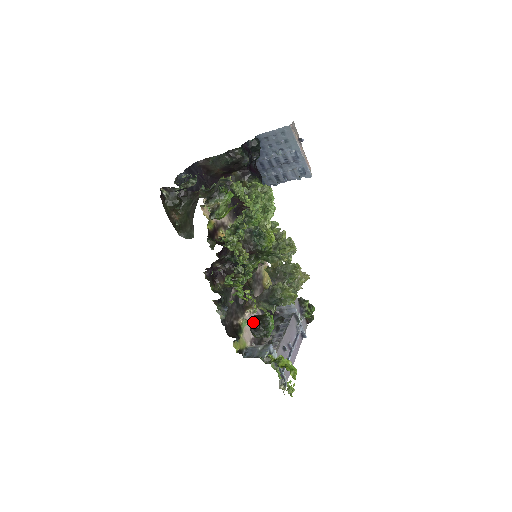
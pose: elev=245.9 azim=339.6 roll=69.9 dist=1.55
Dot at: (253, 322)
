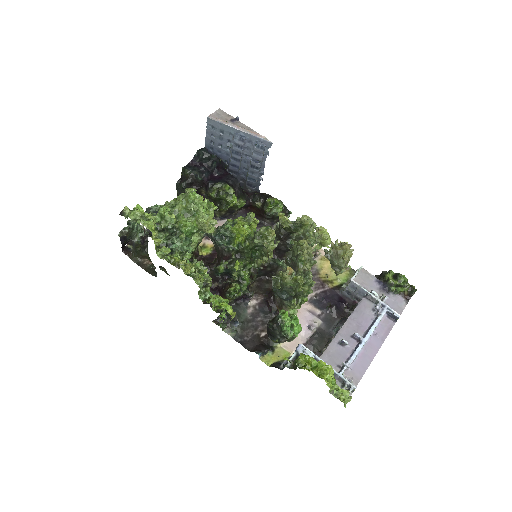
Dot at: occluded
